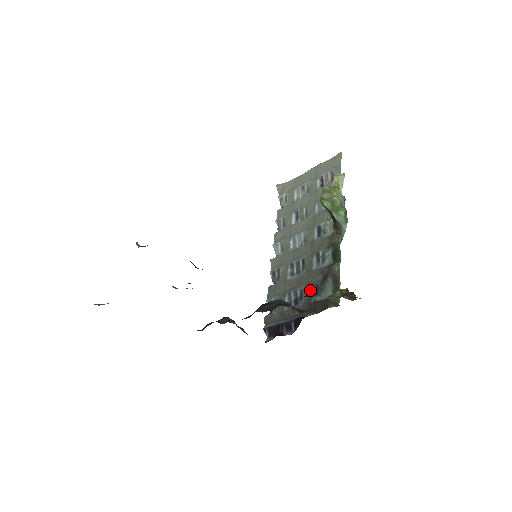
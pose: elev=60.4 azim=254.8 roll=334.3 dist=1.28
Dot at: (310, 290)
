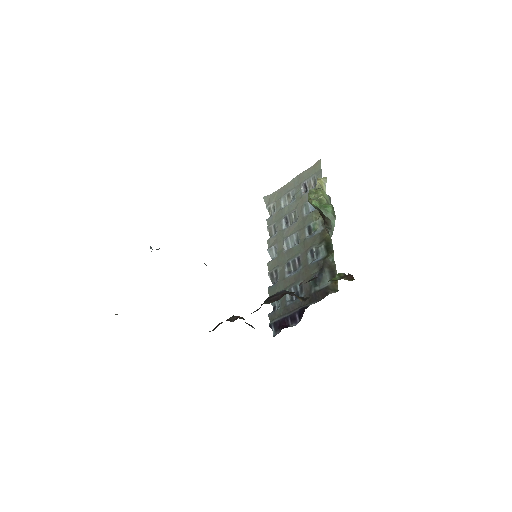
Dot at: (309, 282)
